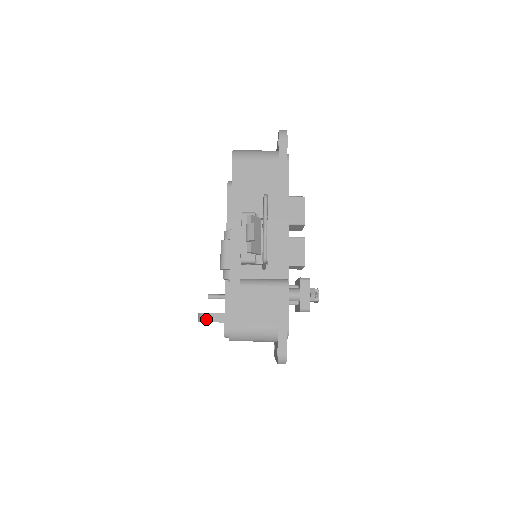
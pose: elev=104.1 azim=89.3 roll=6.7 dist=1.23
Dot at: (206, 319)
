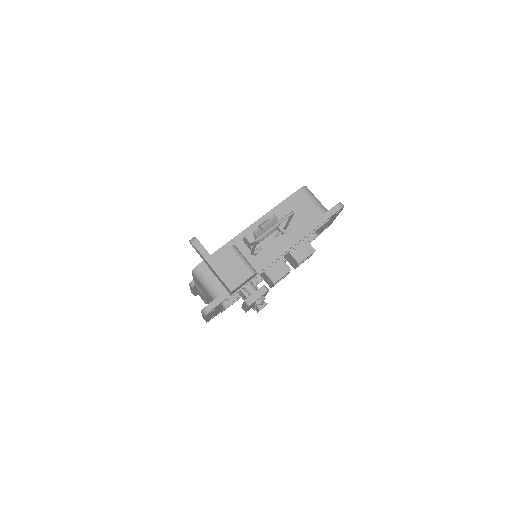
Dot at: (195, 243)
